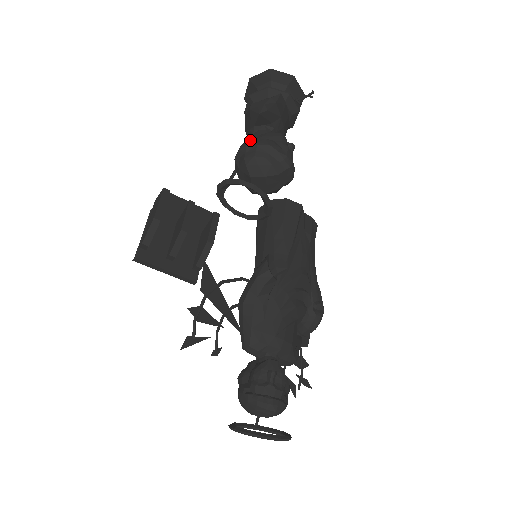
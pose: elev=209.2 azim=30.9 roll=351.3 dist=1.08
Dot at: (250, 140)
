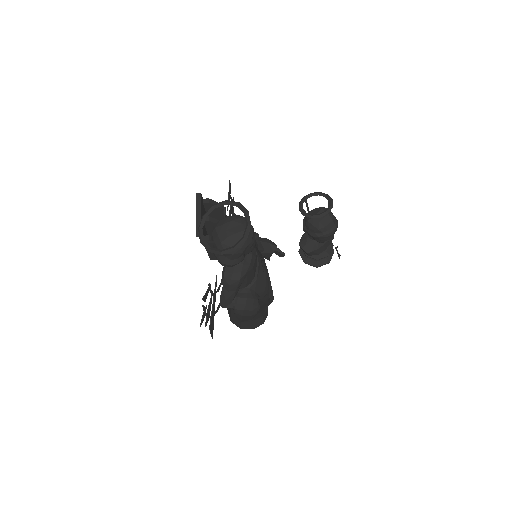
Dot at: occluded
